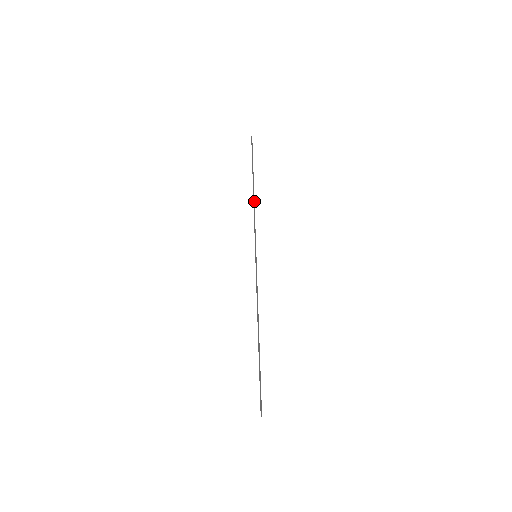
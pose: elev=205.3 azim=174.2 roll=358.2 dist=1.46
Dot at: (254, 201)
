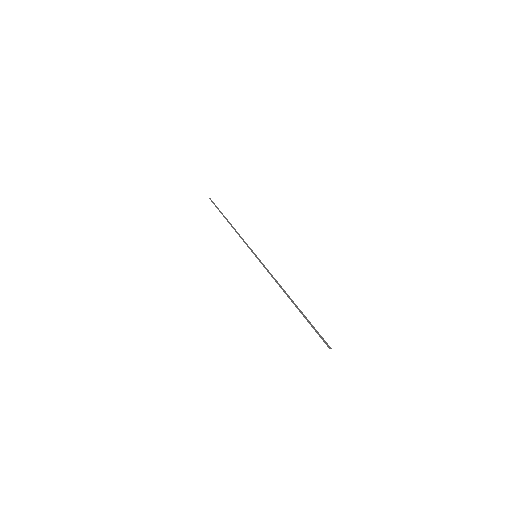
Dot at: (233, 228)
